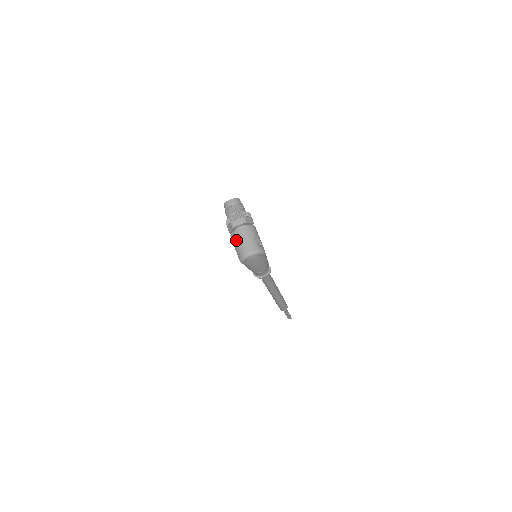
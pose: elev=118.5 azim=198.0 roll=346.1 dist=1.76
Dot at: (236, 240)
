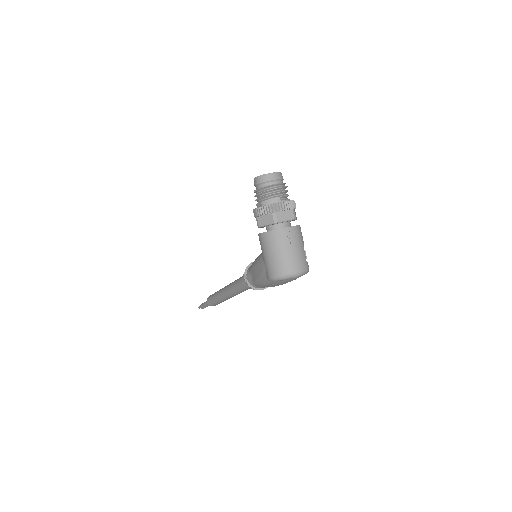
Dot at: (277, 245)
